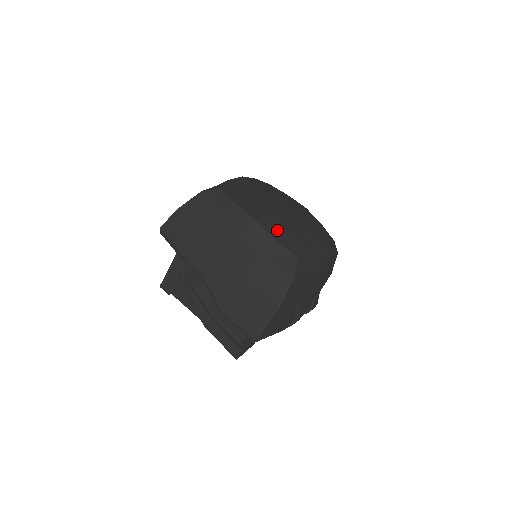
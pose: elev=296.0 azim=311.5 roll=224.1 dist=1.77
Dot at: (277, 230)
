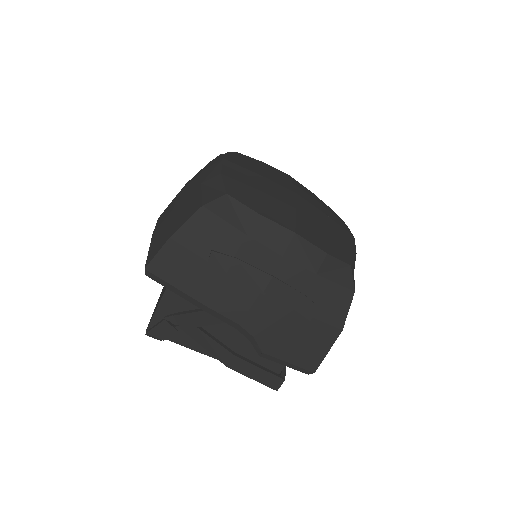
Dot at: (316, 236)
